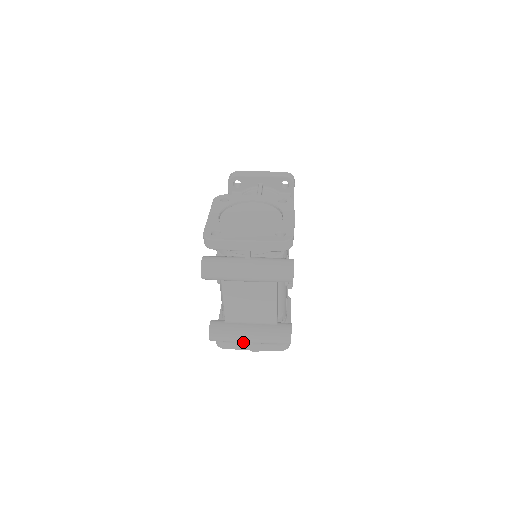
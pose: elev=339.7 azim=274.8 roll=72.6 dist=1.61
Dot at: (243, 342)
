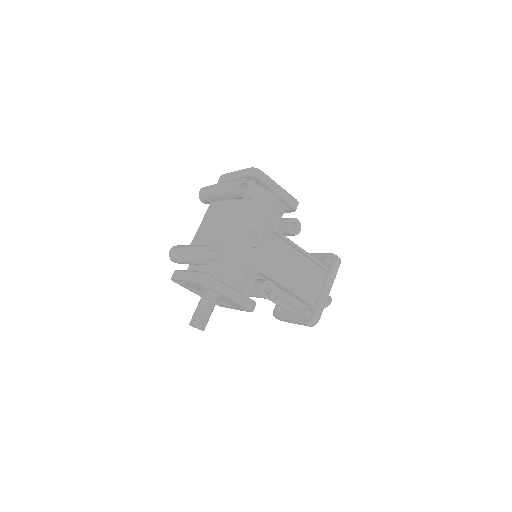
Dot at: (182, 254)
